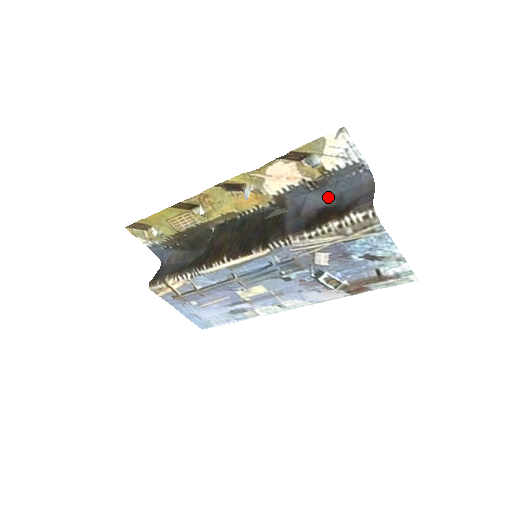
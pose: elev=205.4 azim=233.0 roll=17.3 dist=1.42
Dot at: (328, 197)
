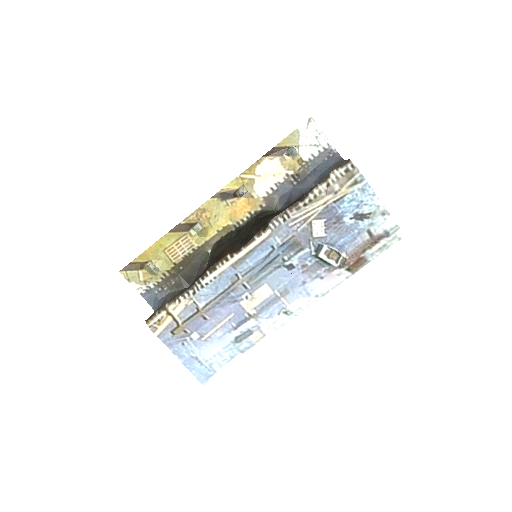
Dot at: (310, 185)
